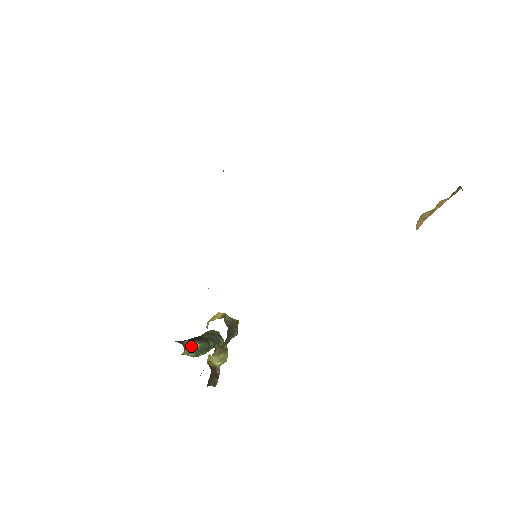
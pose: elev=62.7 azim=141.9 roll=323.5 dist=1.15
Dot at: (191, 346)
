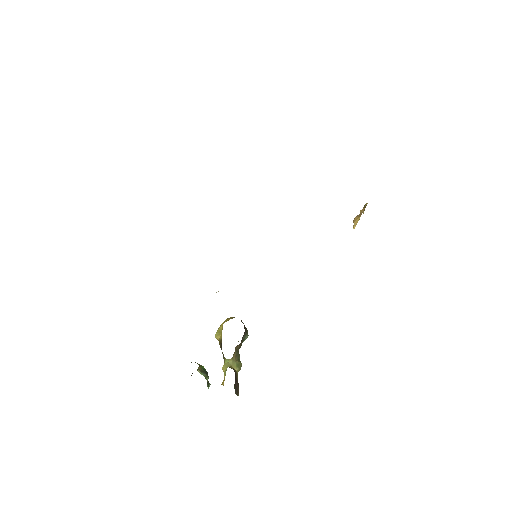
Dot at: (200, 366)
